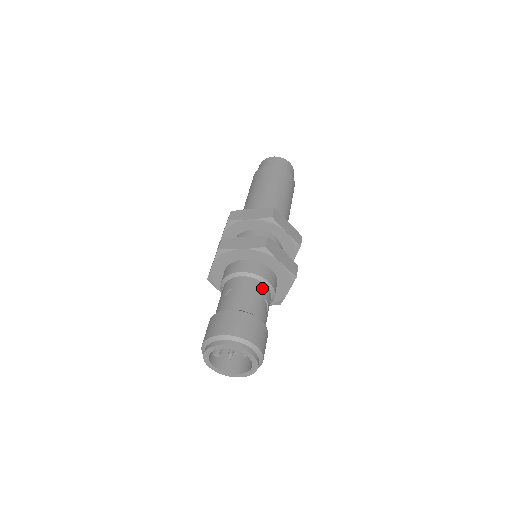
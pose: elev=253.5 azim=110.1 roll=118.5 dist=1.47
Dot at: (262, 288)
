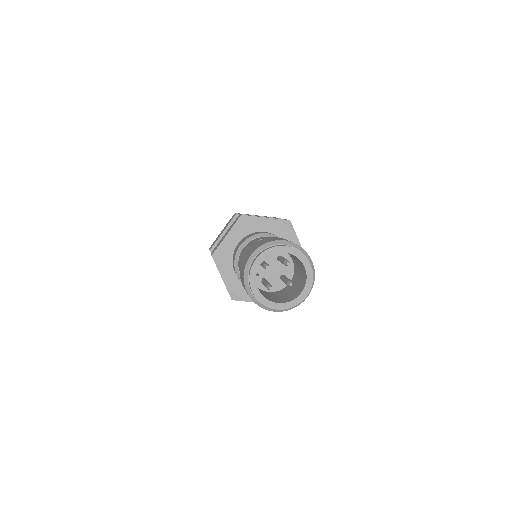
Dot at: occluded
